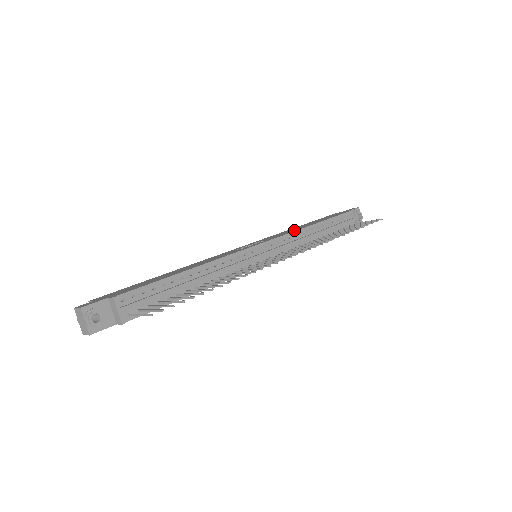
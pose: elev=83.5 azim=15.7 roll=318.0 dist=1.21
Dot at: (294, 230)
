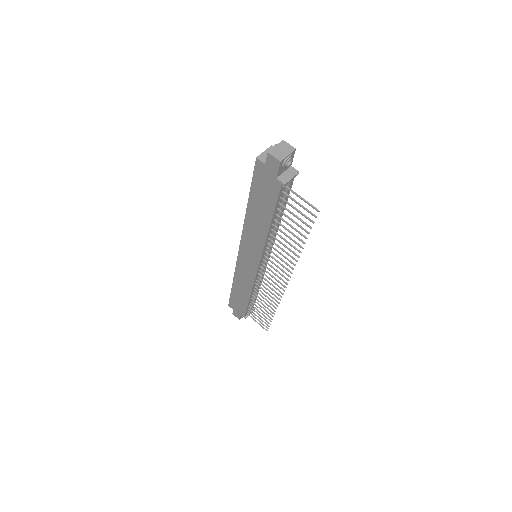
Dot at: occluded
